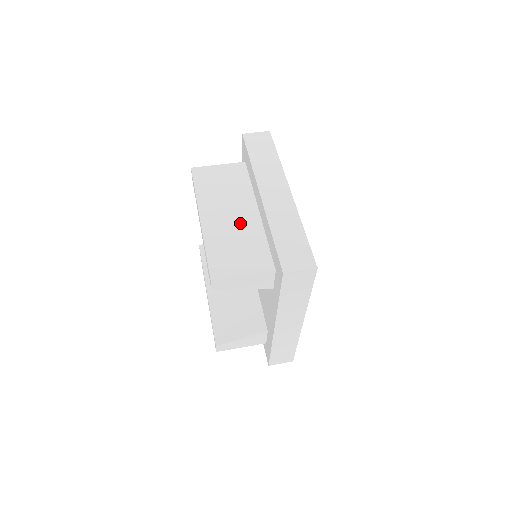
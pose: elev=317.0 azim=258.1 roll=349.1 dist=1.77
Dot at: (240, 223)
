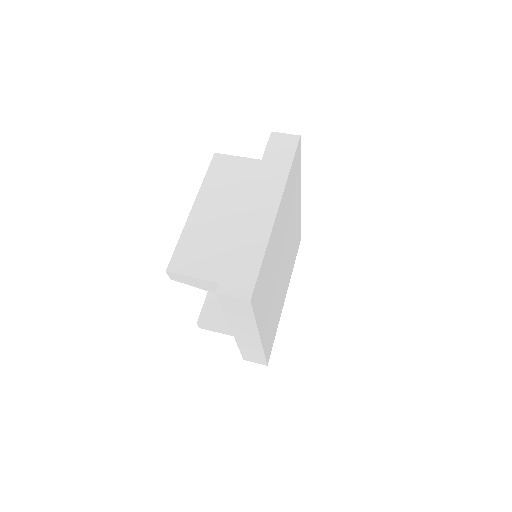
Dot at: (224, 225)
